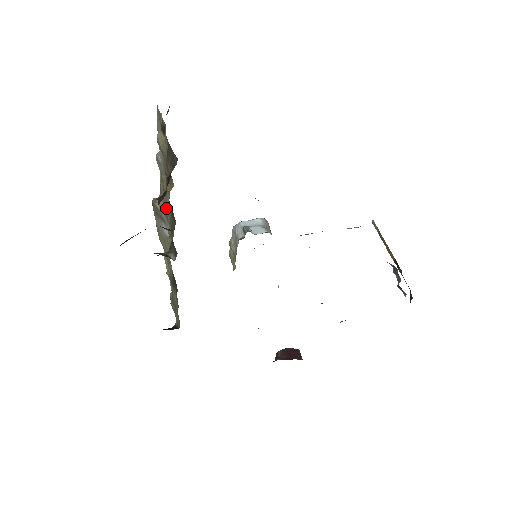
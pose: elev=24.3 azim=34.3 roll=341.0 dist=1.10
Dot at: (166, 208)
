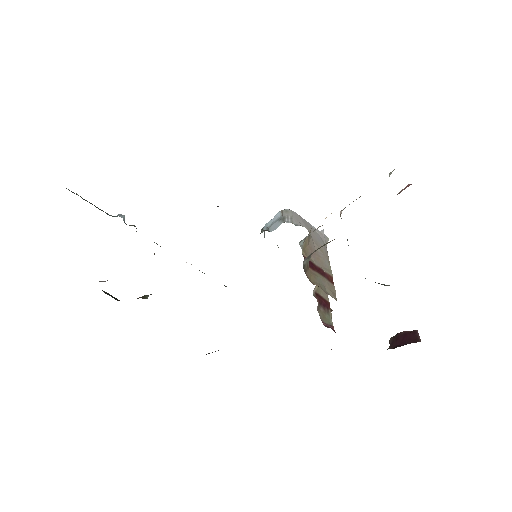
Dot at: occluded
